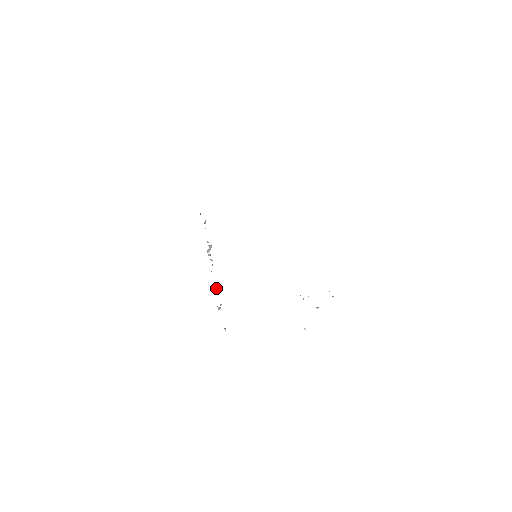
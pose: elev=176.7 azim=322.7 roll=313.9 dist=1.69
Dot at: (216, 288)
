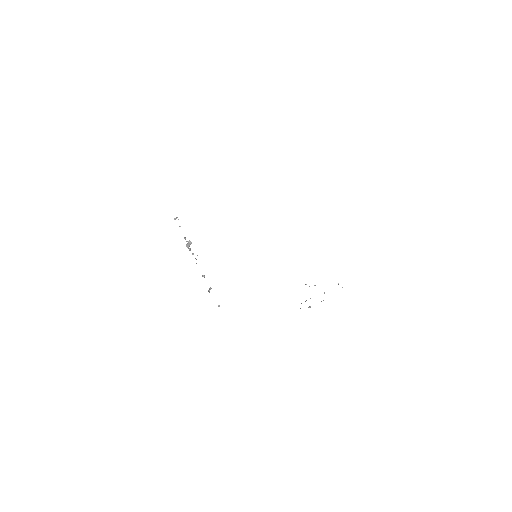
Dot at: (204, 277)
